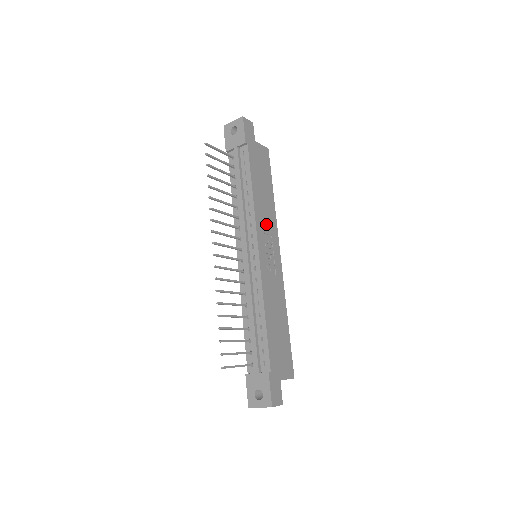
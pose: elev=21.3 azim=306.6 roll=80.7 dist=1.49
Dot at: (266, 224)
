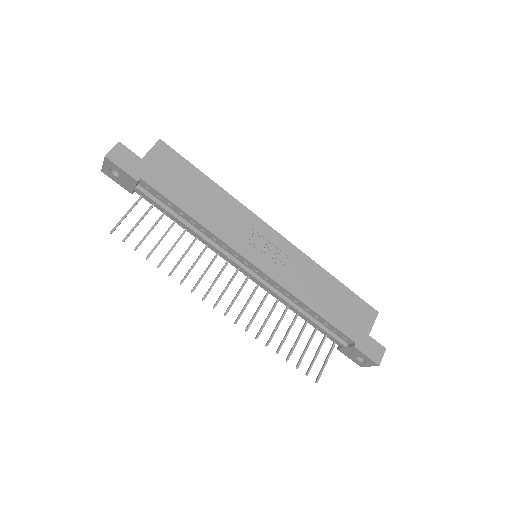
Dot at: (236, 226)
